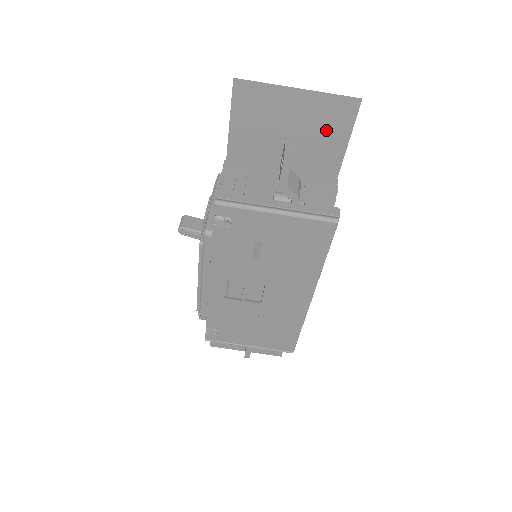
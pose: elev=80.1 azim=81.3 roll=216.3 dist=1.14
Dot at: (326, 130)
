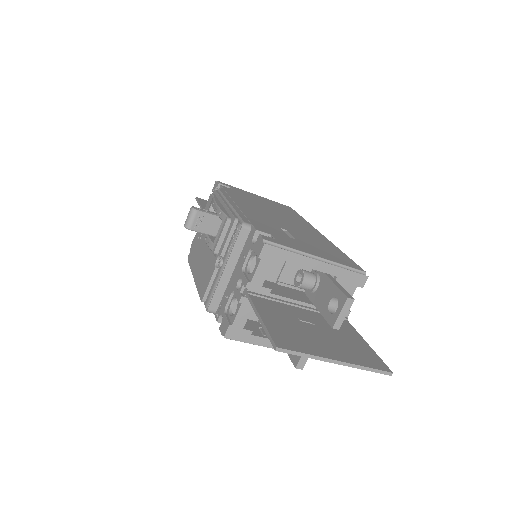
Dot at: (351, 348)
